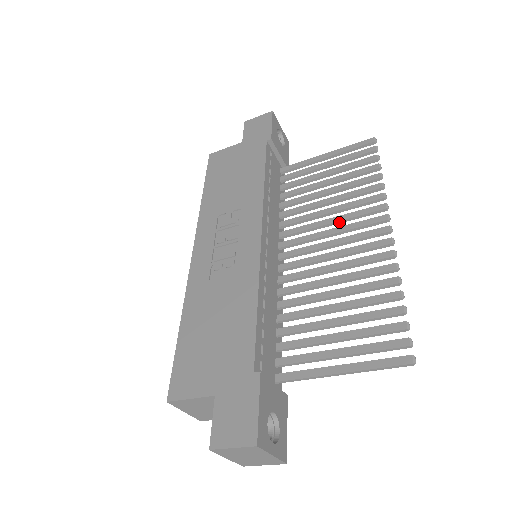
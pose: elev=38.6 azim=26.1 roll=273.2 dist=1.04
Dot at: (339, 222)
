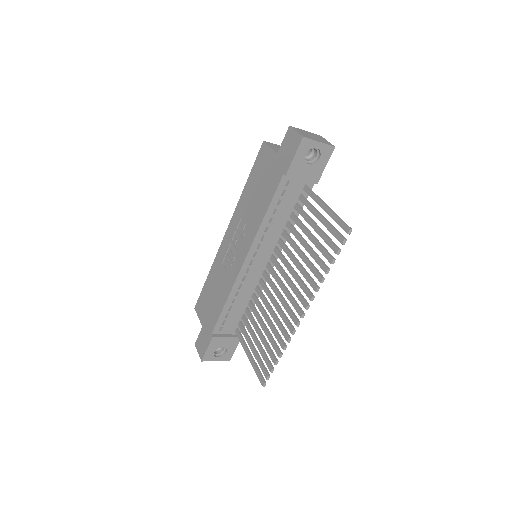
Dot at: (295, 278)
